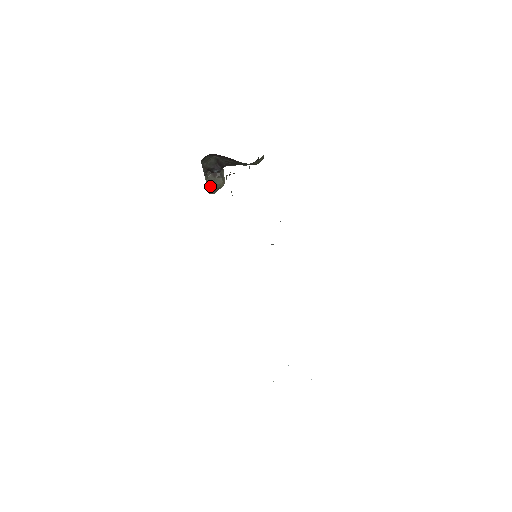
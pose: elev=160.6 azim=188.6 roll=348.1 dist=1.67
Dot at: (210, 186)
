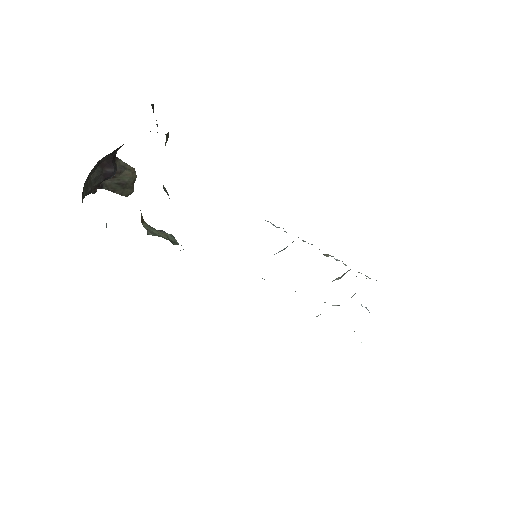
Dot at: (120, 190)
